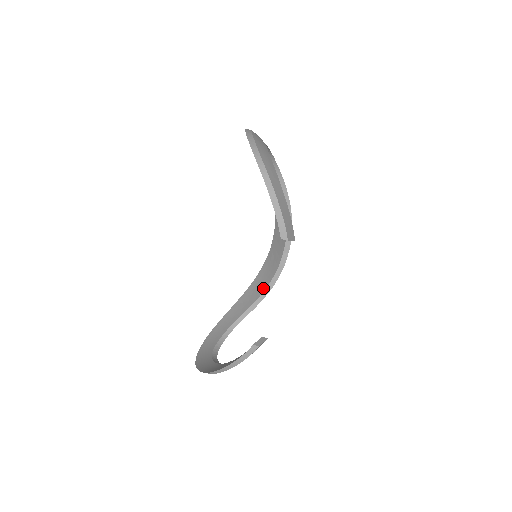
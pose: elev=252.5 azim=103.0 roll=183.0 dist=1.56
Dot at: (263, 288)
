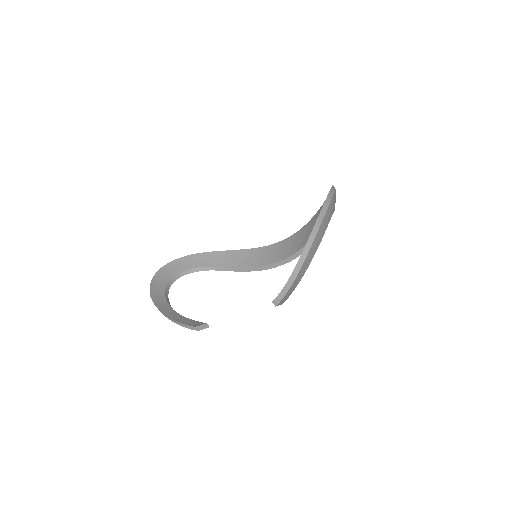
Dot at: (244, 265)
